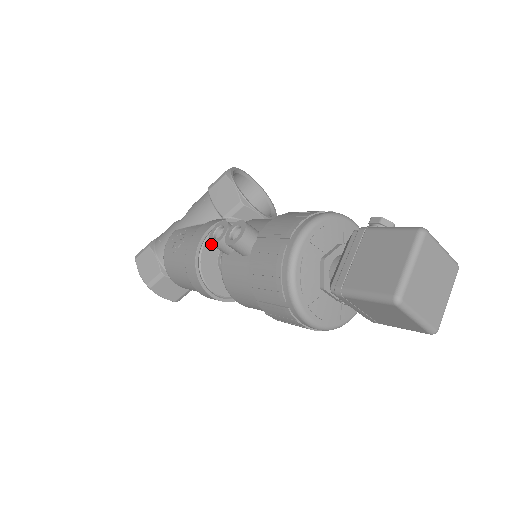
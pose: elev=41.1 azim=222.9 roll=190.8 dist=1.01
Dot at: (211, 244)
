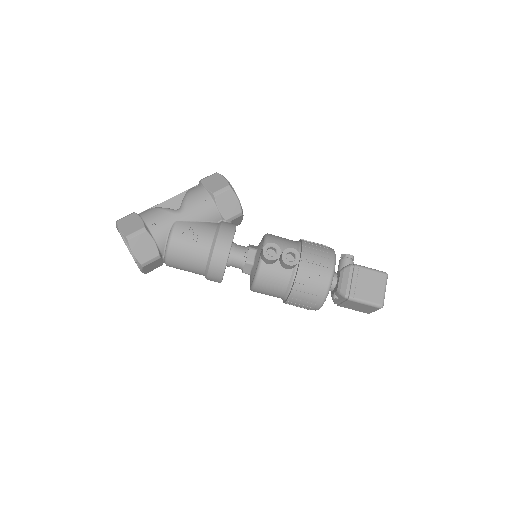
Dot at: (268, 260)
